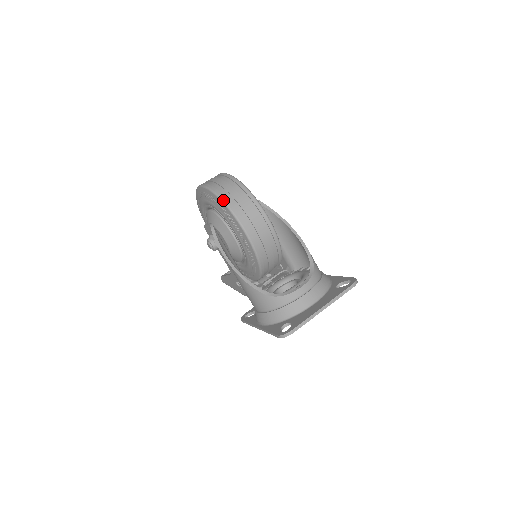
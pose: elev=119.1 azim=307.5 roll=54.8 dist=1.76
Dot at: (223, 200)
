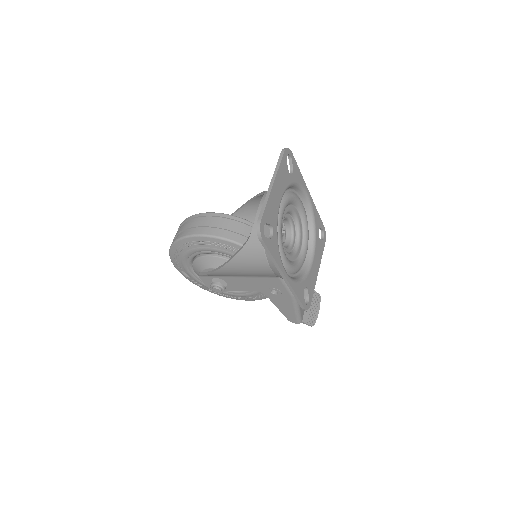
Dot at: (172, 243)
